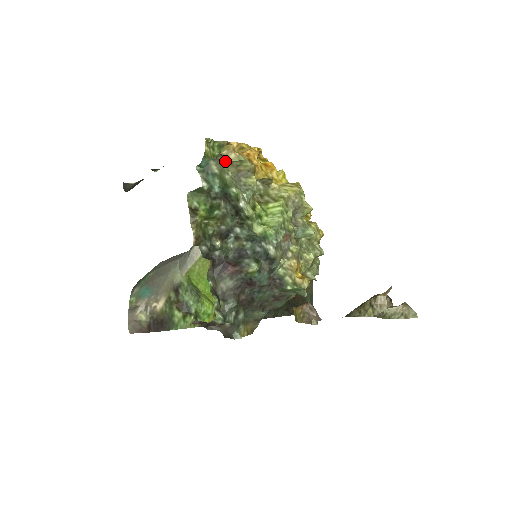
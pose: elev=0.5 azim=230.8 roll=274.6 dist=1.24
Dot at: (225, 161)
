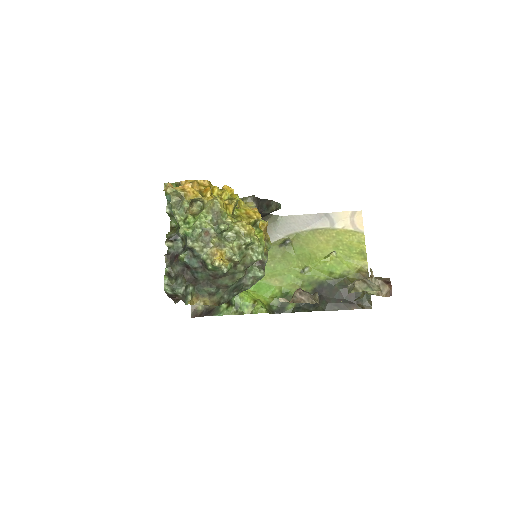
Dot at: (170, 194)
